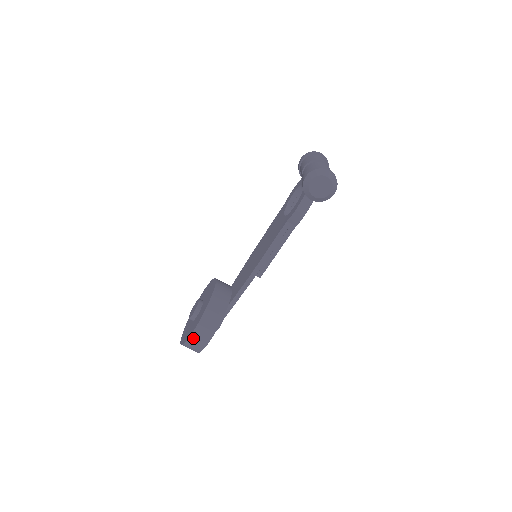
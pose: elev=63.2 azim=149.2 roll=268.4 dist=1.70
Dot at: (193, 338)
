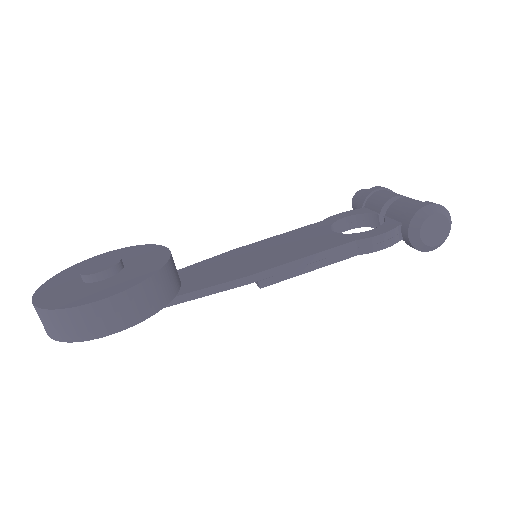
Dot at: (90, 310)
